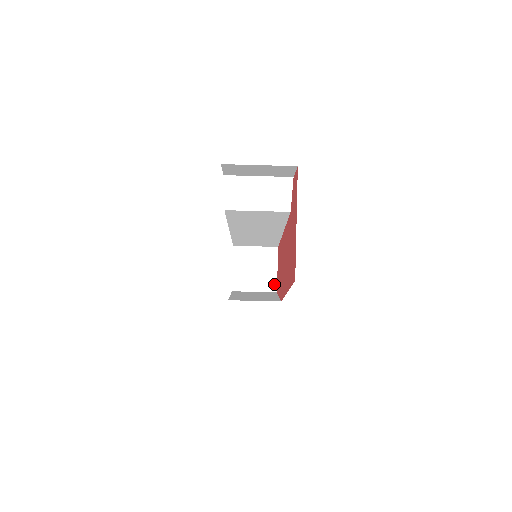
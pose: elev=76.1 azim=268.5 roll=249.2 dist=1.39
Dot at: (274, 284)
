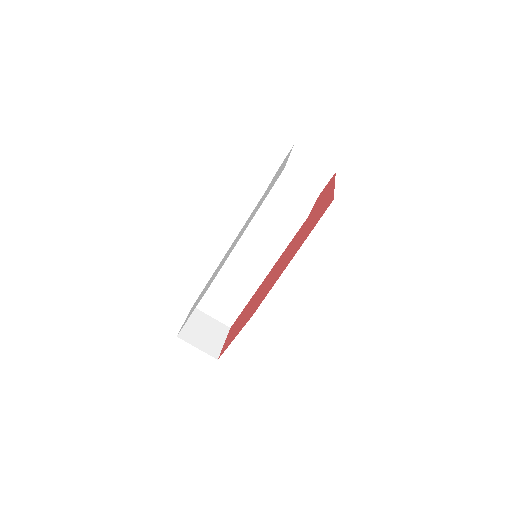
Dot at: (217, 352)
